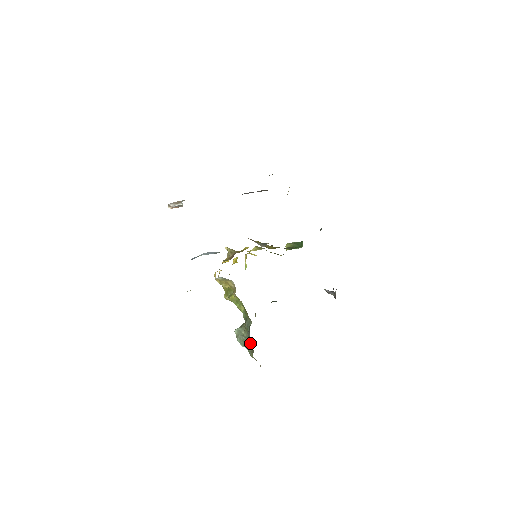
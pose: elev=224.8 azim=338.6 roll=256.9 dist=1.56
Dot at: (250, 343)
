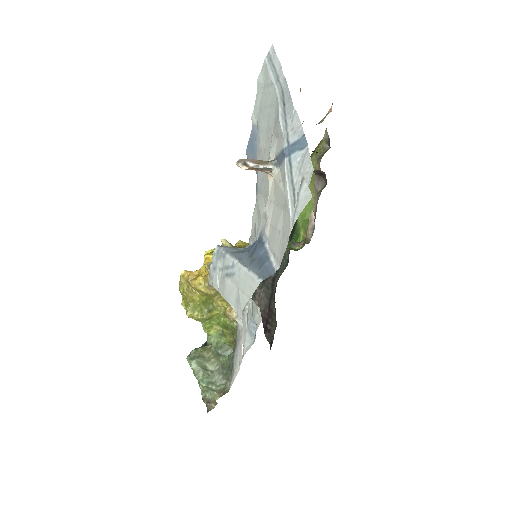
Dot at: (222, 379)
